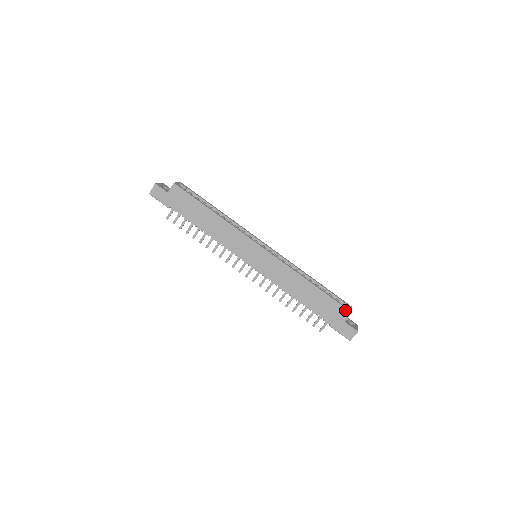
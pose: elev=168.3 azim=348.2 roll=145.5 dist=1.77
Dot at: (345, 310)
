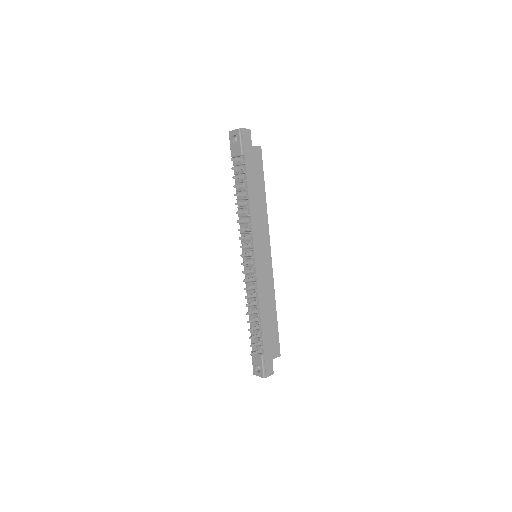
Dot at: (279, 350)
